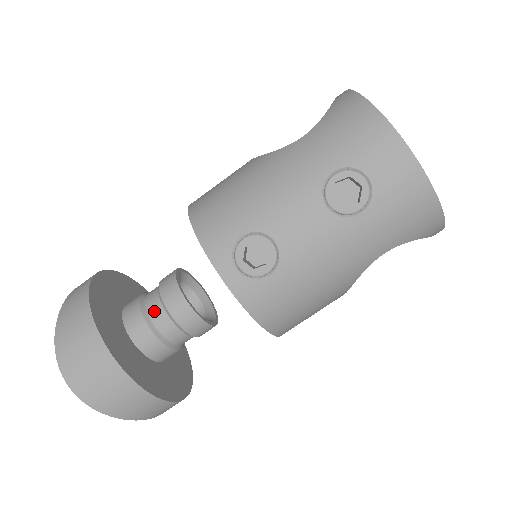
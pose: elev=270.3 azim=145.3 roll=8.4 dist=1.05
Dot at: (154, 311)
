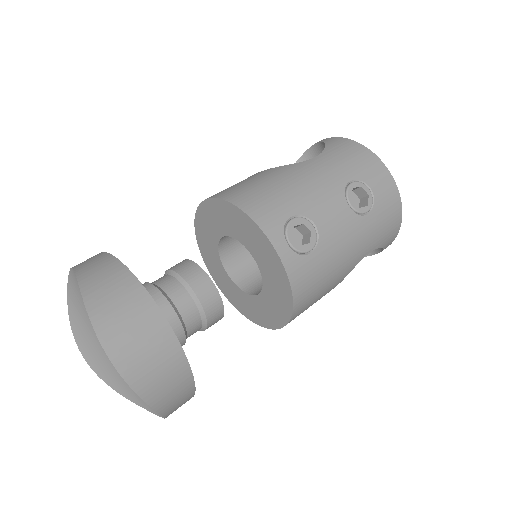
Dot at: (176, 294)
